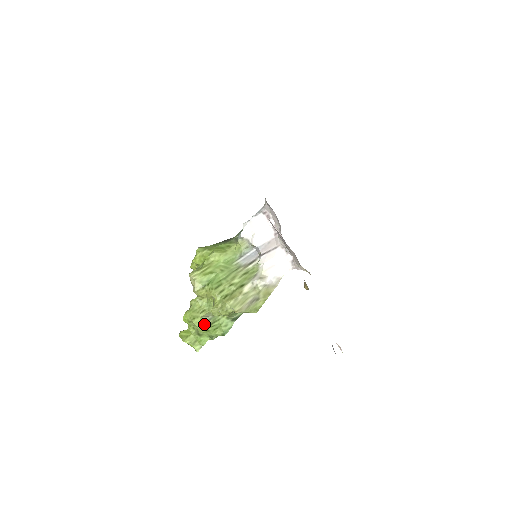
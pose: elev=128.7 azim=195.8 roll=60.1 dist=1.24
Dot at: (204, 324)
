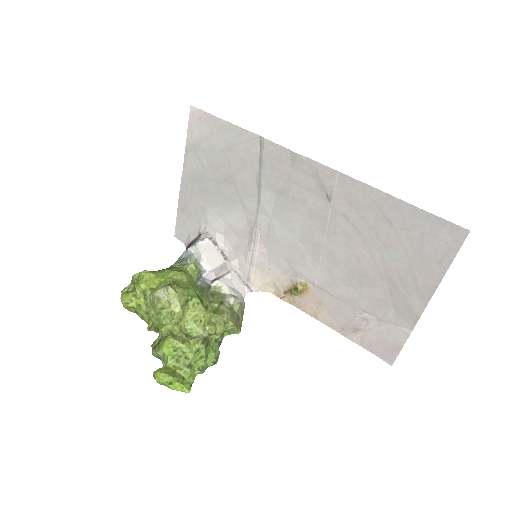
Dot at: (200, 346)
